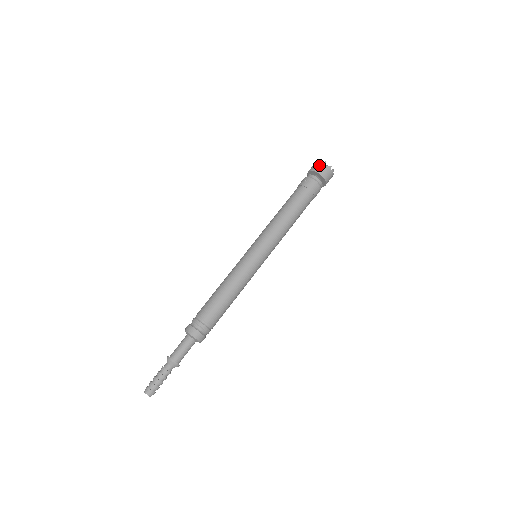
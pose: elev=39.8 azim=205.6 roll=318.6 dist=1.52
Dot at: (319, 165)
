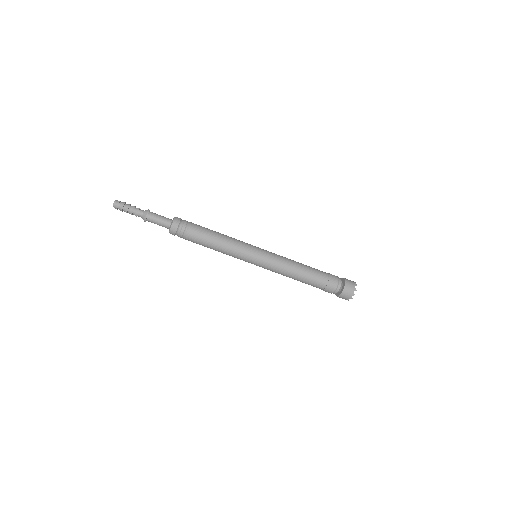
Dot at: (351, 281)
